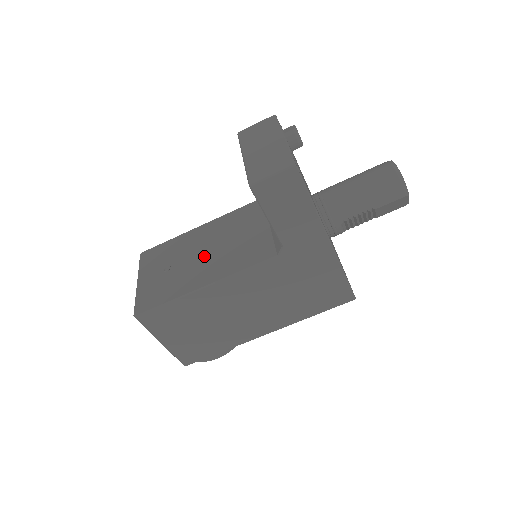
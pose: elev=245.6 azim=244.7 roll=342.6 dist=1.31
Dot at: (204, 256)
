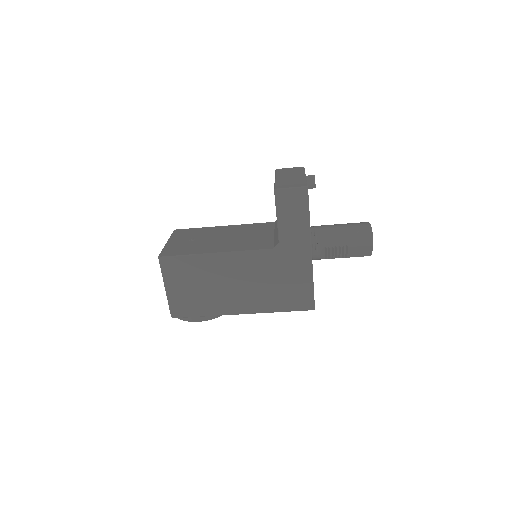
Dot at: (222, 239)
